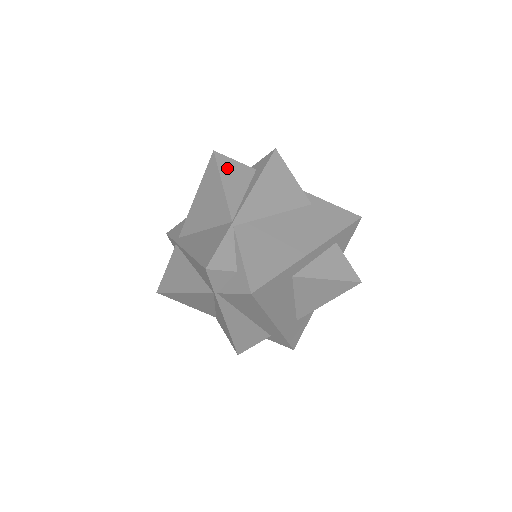
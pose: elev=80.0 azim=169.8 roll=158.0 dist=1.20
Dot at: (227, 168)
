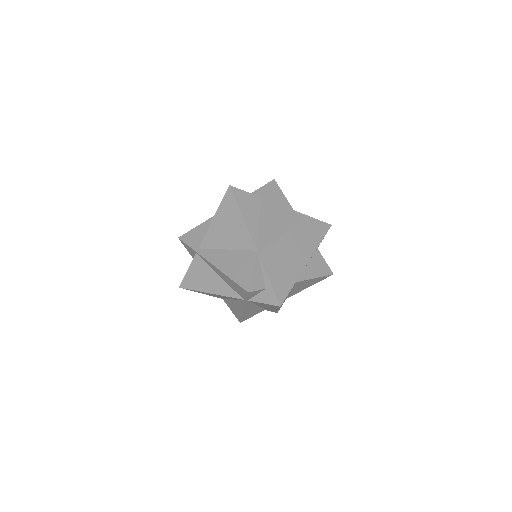
Dot at: (242, 201)
